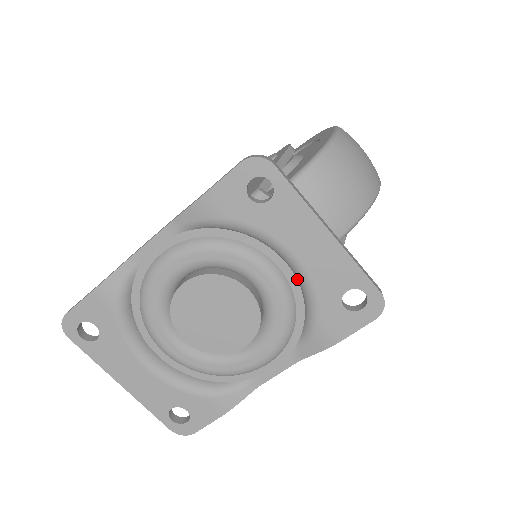
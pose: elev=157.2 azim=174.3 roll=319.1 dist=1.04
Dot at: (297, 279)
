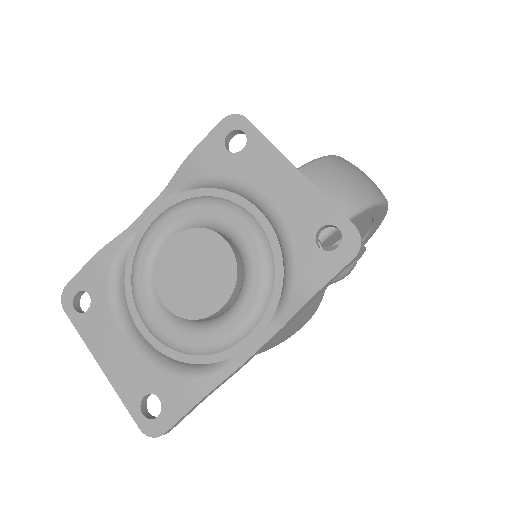
Dot at: (273, 228)
